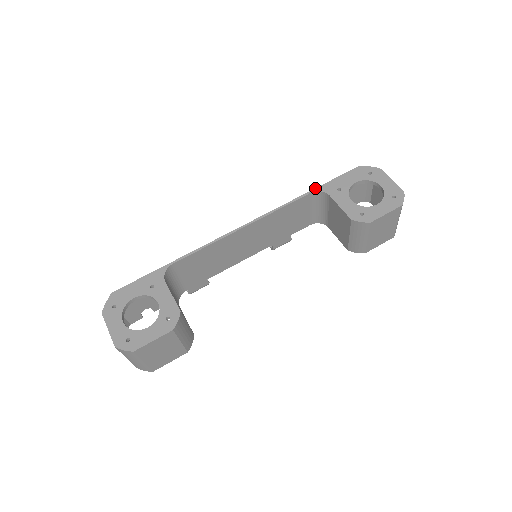
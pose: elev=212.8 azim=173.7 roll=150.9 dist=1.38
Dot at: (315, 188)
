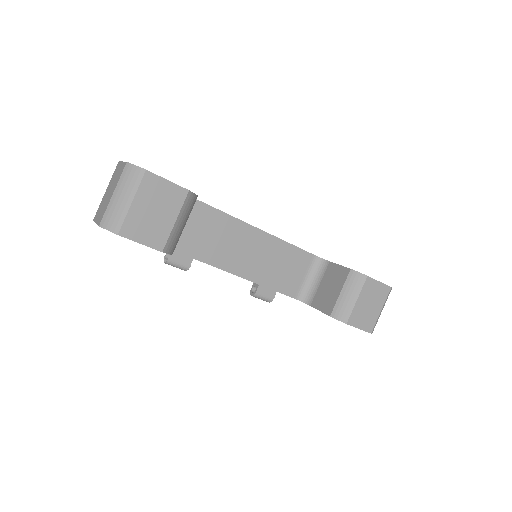
Dot at: occluded
